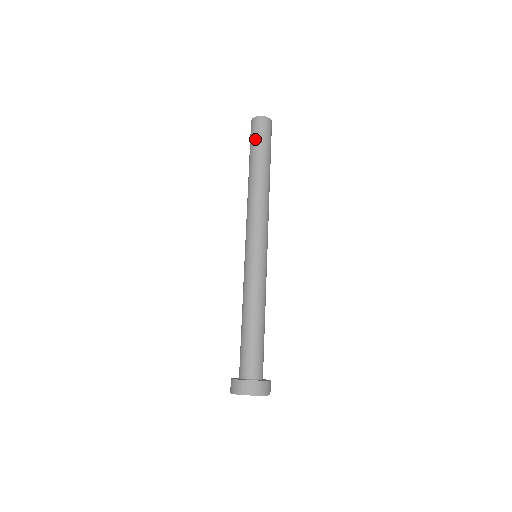
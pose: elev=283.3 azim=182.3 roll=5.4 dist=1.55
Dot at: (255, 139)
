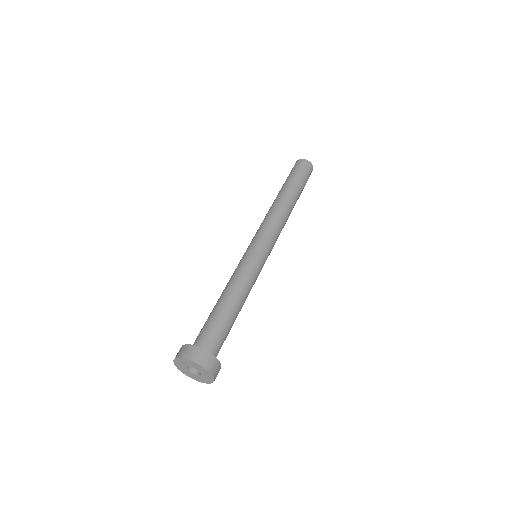
Dot at: (299, 173)
